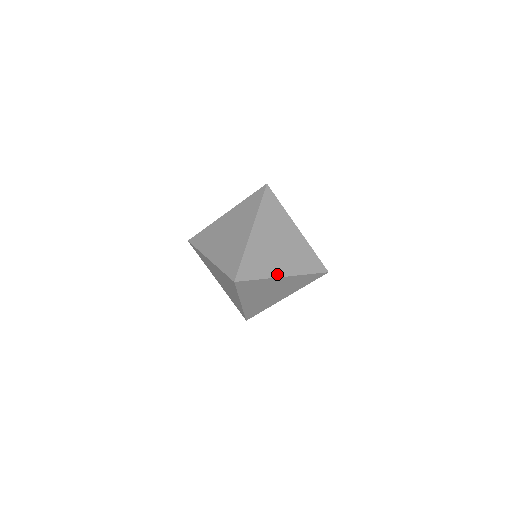
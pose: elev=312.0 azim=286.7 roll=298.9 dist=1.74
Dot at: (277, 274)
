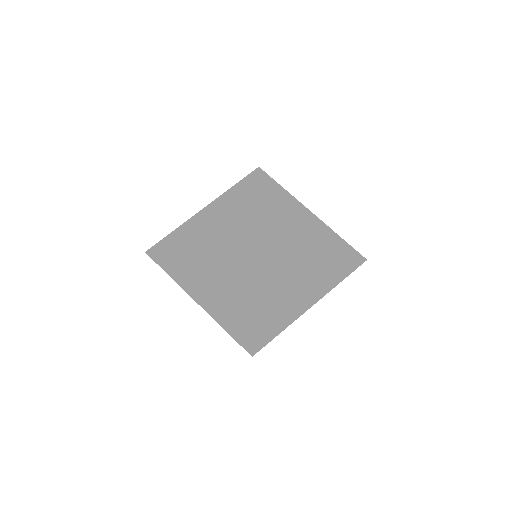
Dot at: (305, 307)
